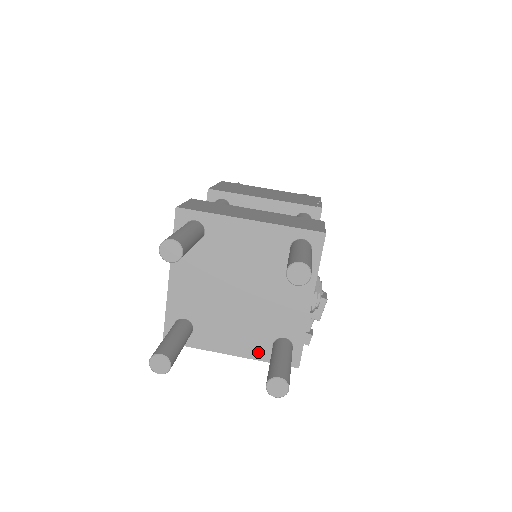
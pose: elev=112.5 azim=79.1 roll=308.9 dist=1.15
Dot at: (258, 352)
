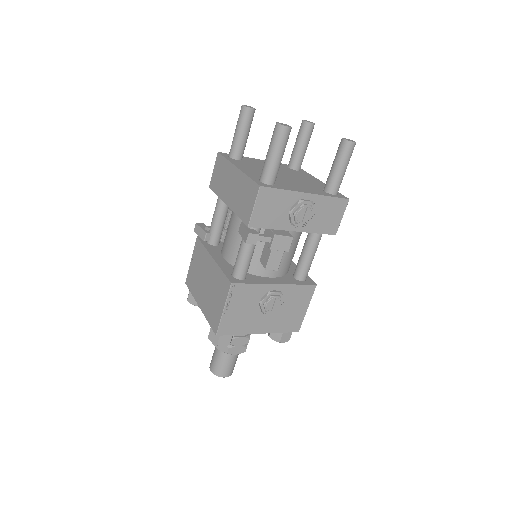
Dot at: (252, 175)
